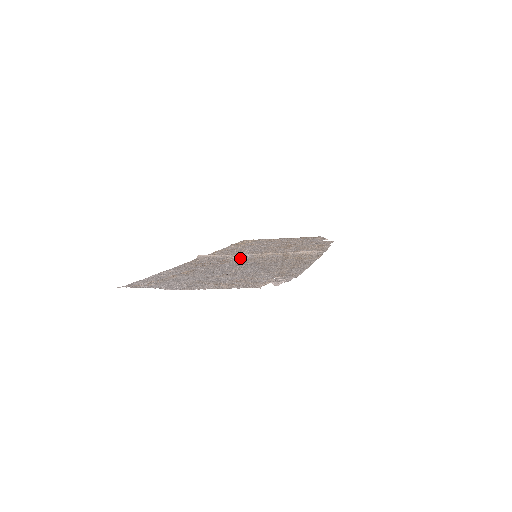
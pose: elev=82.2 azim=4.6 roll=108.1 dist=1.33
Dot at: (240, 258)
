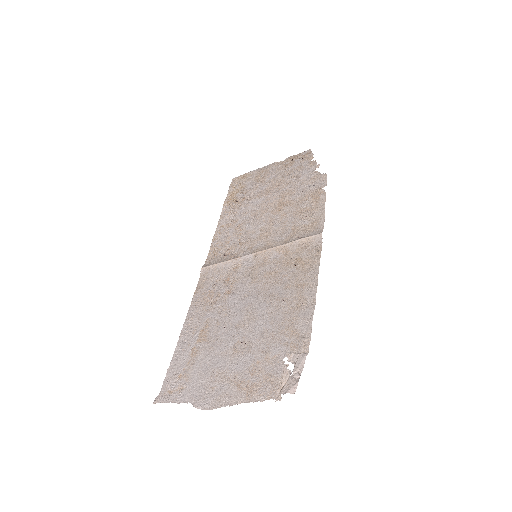
Dot at: (242, 268)
